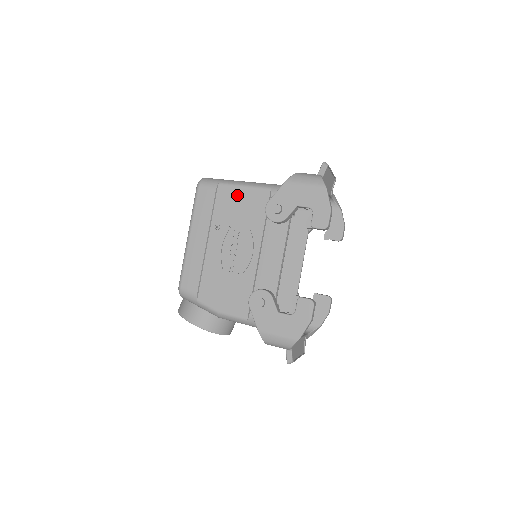
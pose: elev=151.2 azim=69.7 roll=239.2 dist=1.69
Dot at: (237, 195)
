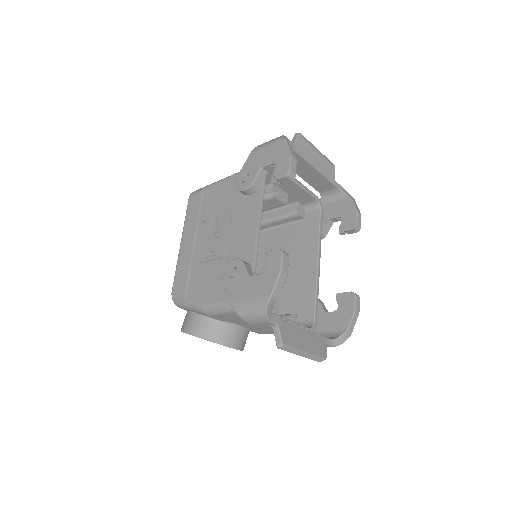
Dot at: (219, 189)
